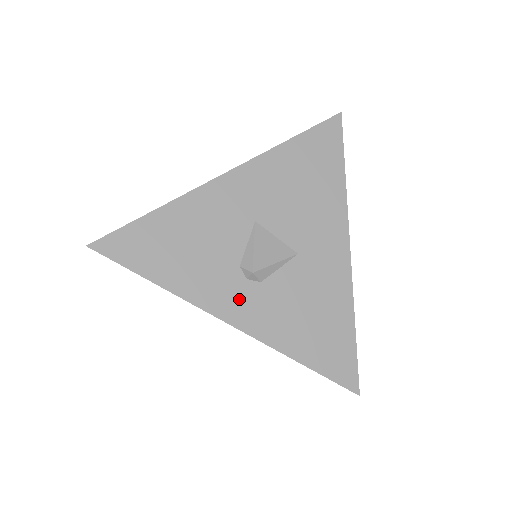
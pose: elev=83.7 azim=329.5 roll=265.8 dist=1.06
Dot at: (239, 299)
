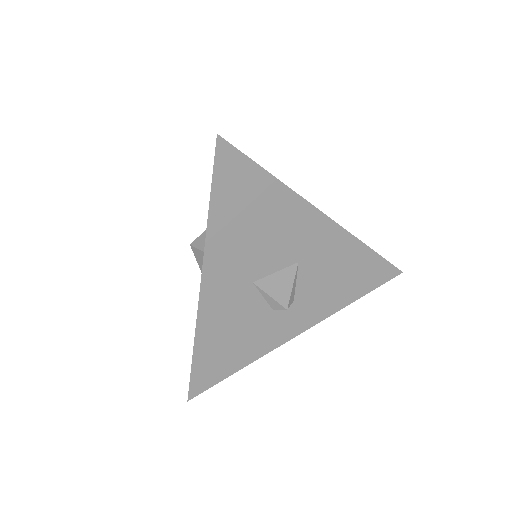
Dot at: (291, 321)
